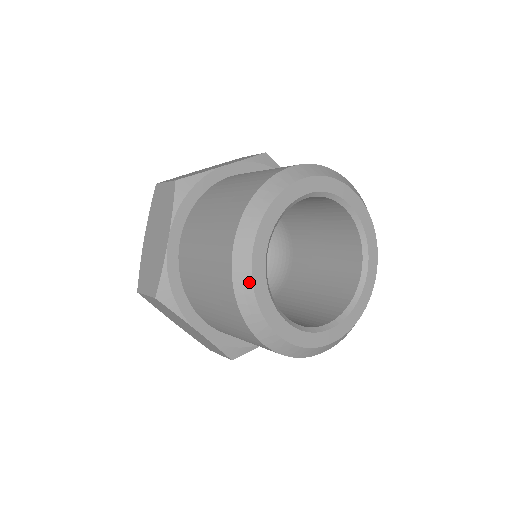
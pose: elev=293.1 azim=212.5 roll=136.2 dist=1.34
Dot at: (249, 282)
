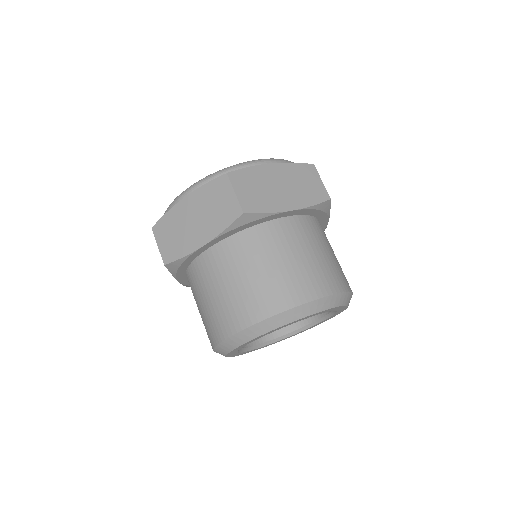
Dot at: (234, 347)
